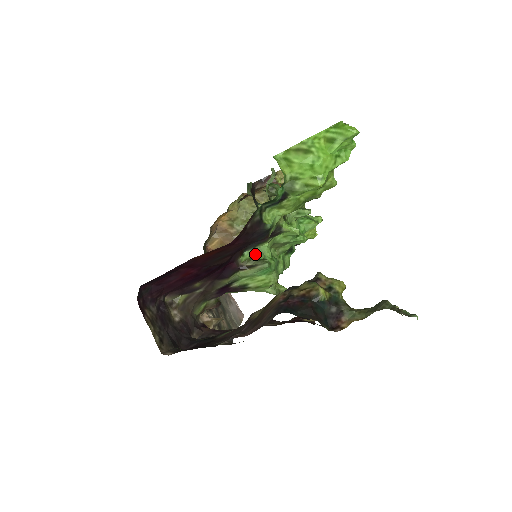
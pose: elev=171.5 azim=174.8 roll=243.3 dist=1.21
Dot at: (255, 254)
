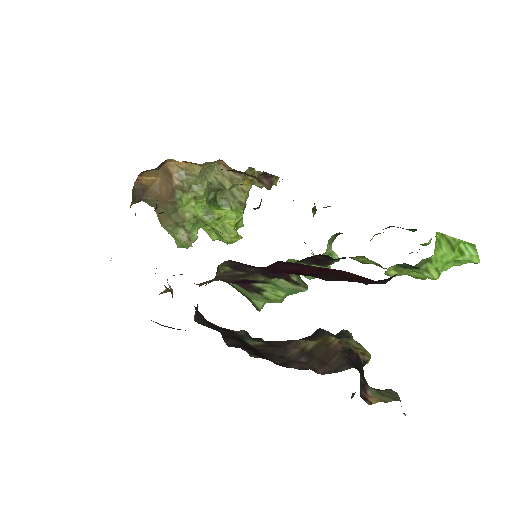
Dot at: occluded
